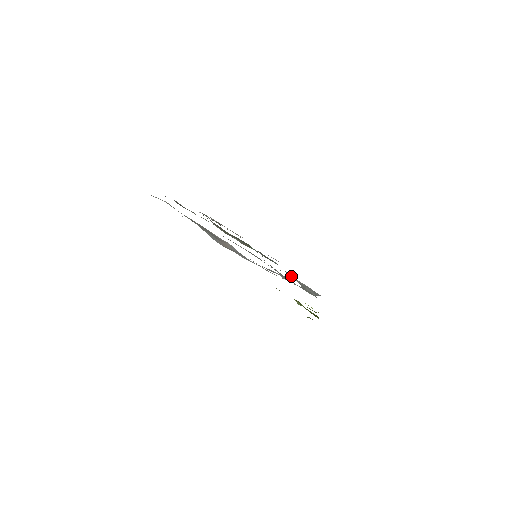
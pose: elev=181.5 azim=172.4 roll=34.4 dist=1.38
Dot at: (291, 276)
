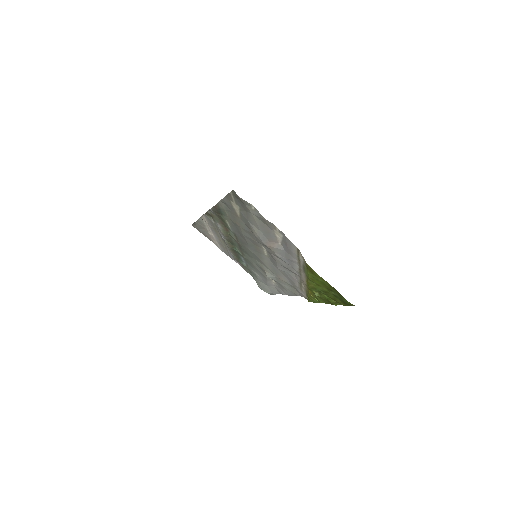
Dot at: (257, 276)
